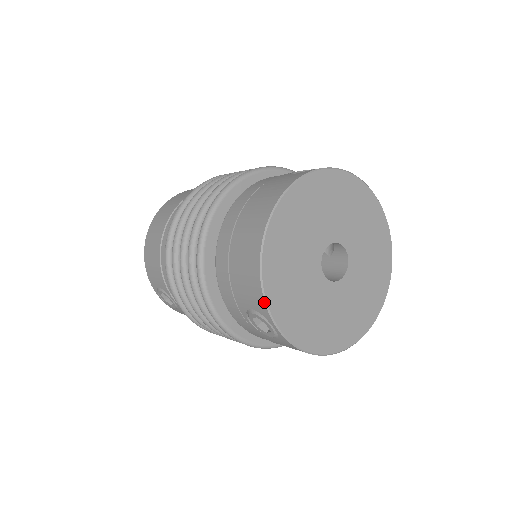
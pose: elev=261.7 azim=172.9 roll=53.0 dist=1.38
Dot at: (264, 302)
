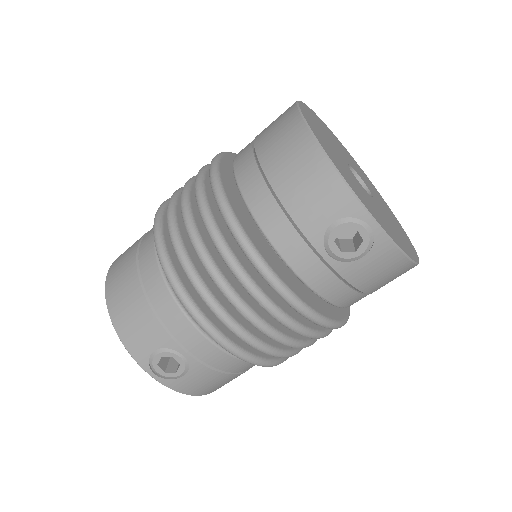
Dot at: (350, 192)
